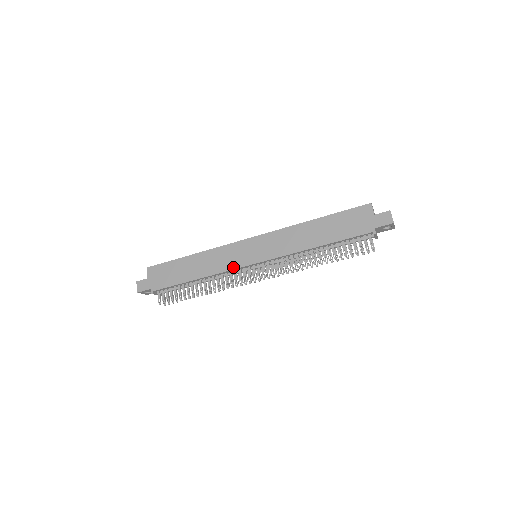
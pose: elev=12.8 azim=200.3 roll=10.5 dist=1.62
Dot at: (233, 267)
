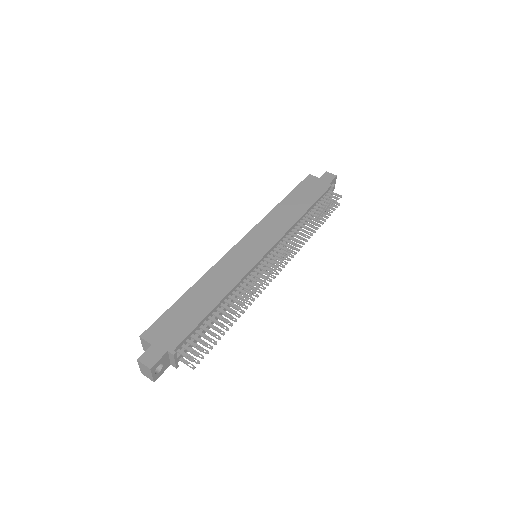
Dot at: (248, 268)
